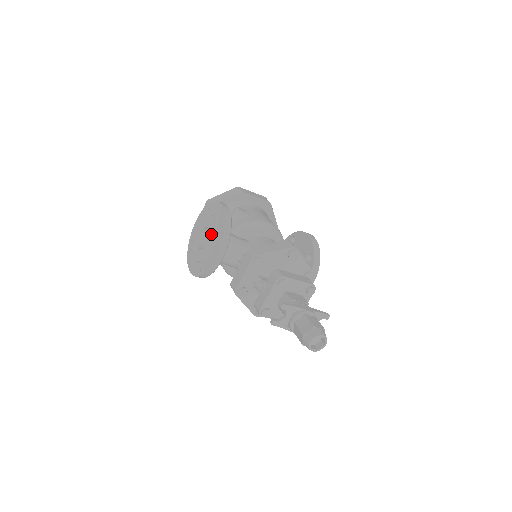
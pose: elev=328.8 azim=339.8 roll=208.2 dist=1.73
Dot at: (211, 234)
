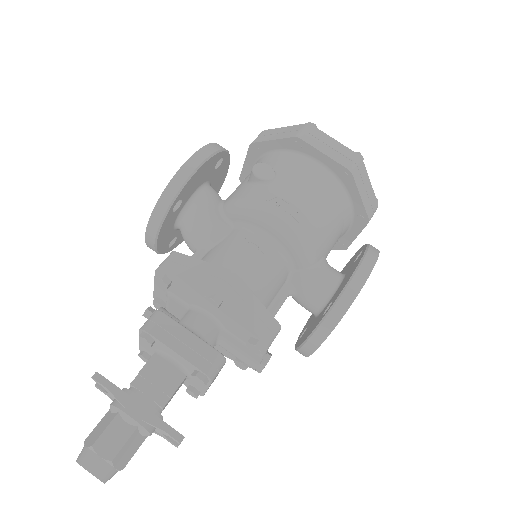
Dot at: occluded
